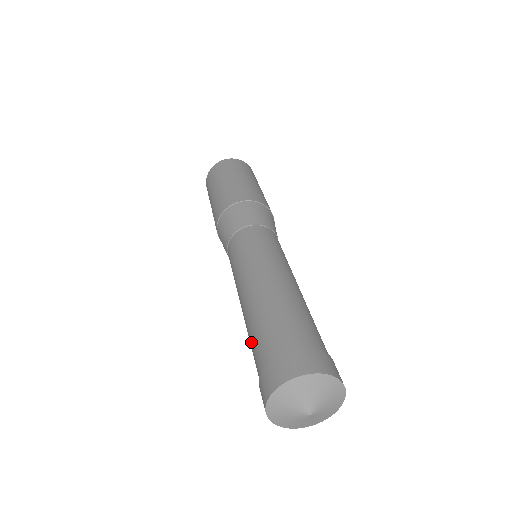
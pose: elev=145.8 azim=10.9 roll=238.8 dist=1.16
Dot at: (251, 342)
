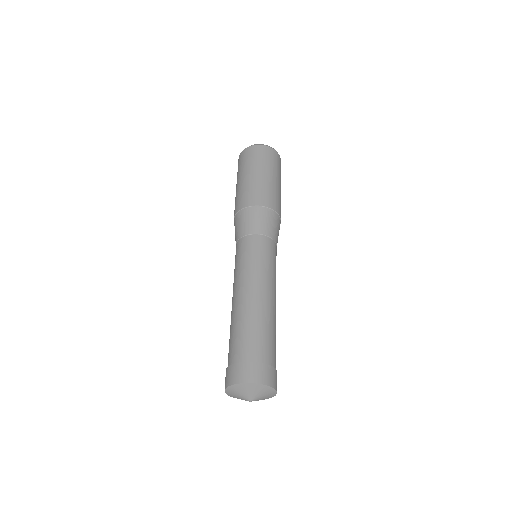
Dot at: (229, 339)
